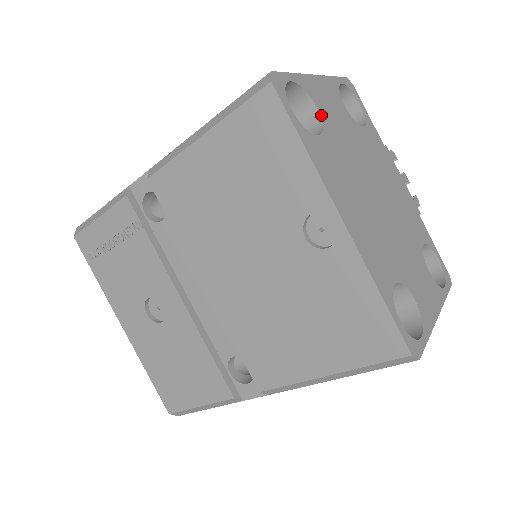
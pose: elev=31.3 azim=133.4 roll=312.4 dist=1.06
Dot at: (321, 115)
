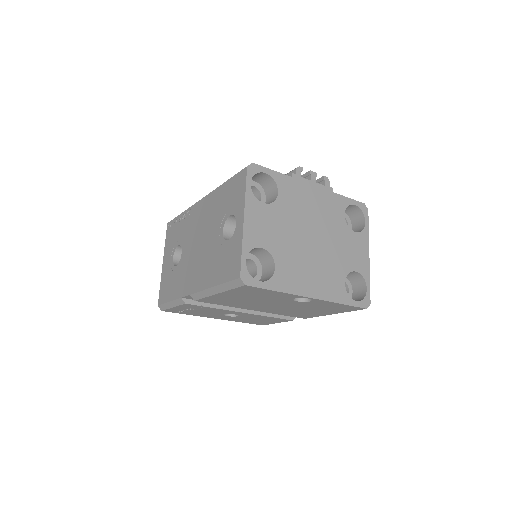
Dot at: (266, 248)
